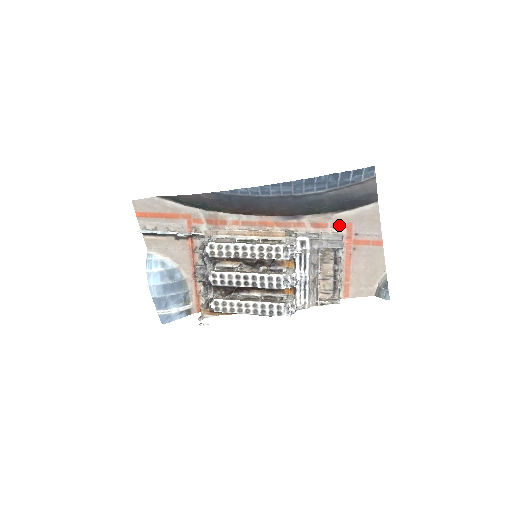
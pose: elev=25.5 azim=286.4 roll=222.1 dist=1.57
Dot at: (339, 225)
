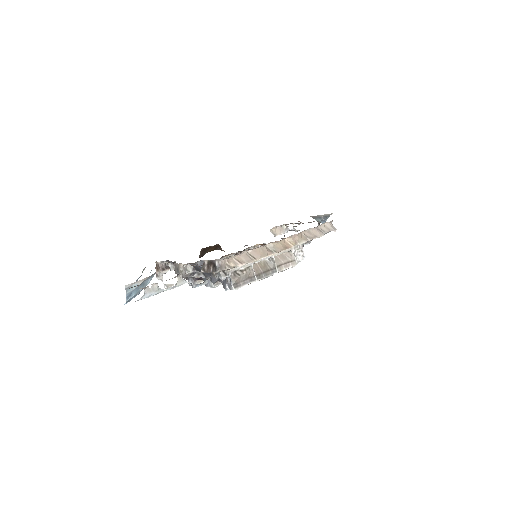
Dot at: occluded
